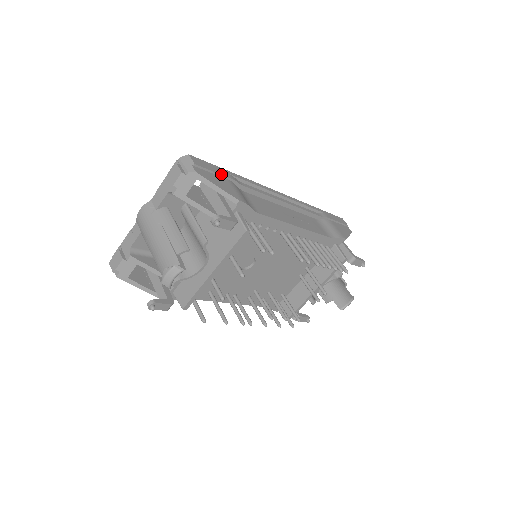
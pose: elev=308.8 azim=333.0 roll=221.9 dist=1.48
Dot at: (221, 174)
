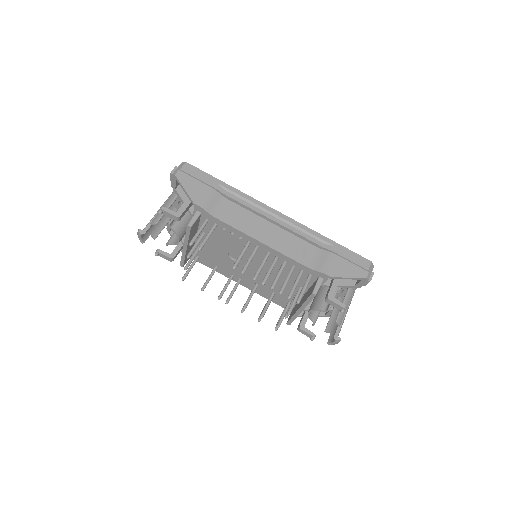
Dot at: (204, 181)
